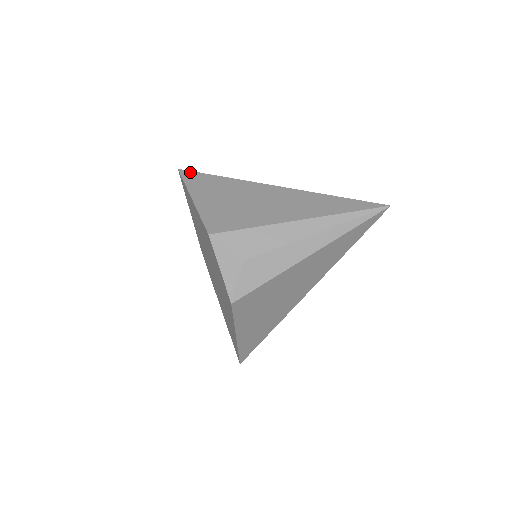
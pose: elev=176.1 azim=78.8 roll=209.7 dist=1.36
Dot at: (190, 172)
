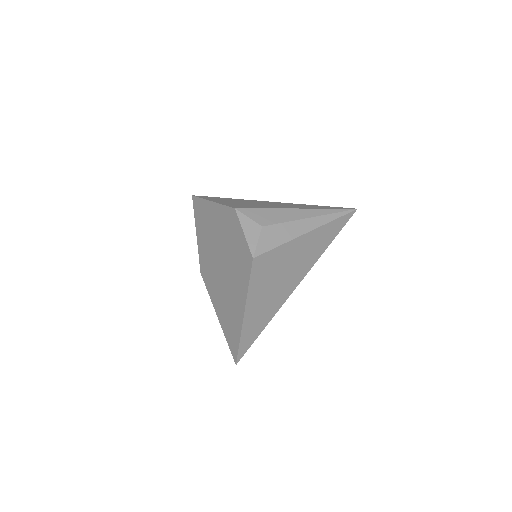
Dot at: (203, 196)
